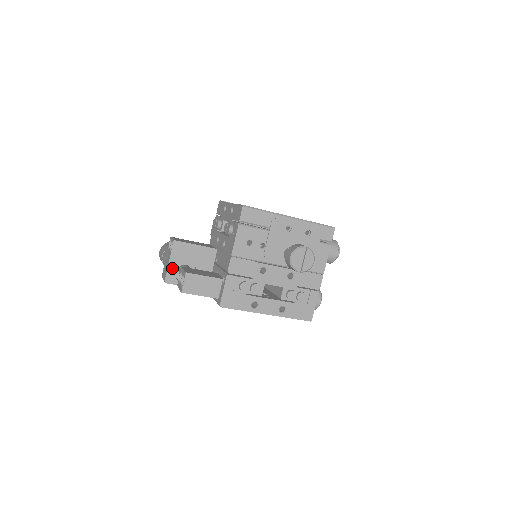
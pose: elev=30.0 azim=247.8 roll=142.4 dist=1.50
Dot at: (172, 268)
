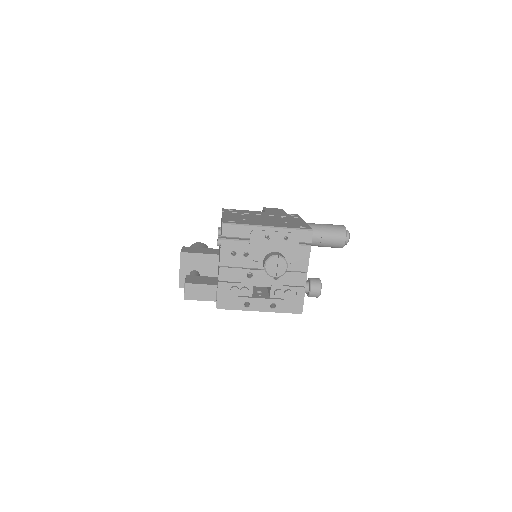
Dot at: (183, 275)
